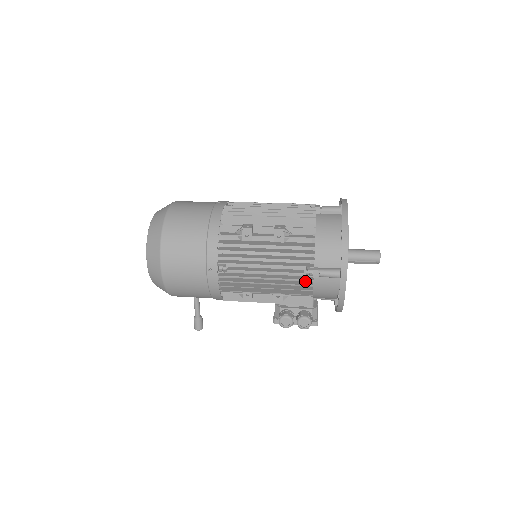
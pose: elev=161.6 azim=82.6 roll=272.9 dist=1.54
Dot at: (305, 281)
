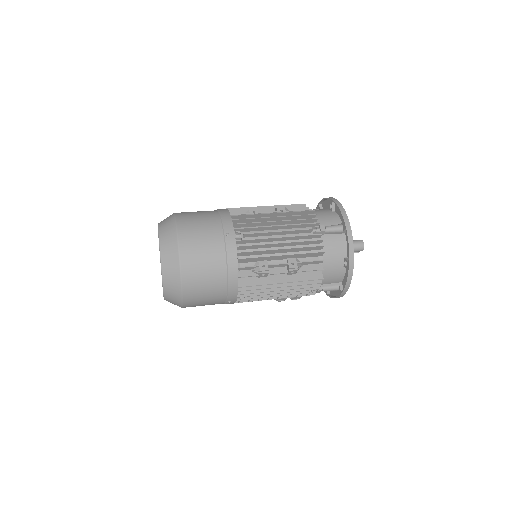
Dot at: occluded
